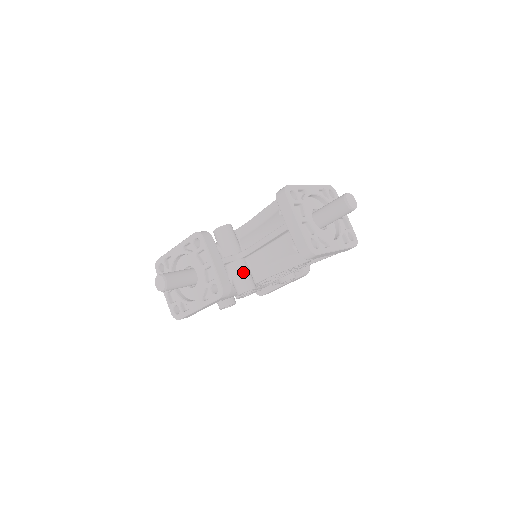
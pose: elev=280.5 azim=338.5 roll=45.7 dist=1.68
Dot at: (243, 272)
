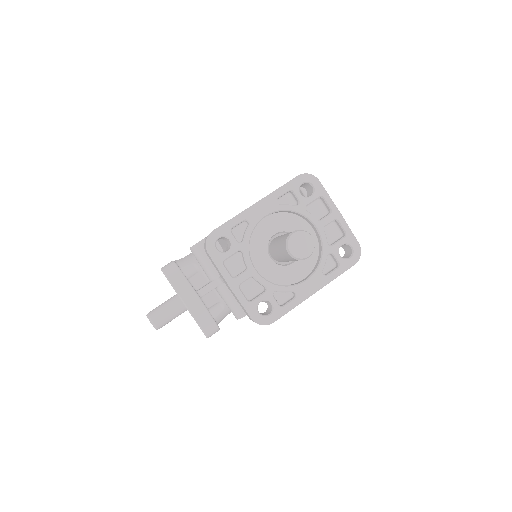
Dot at: (231, 298)
